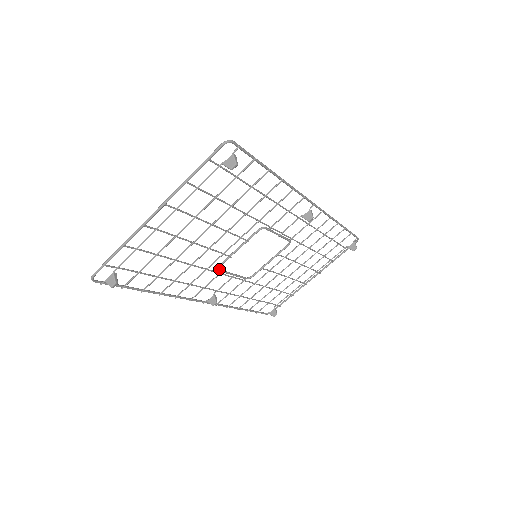
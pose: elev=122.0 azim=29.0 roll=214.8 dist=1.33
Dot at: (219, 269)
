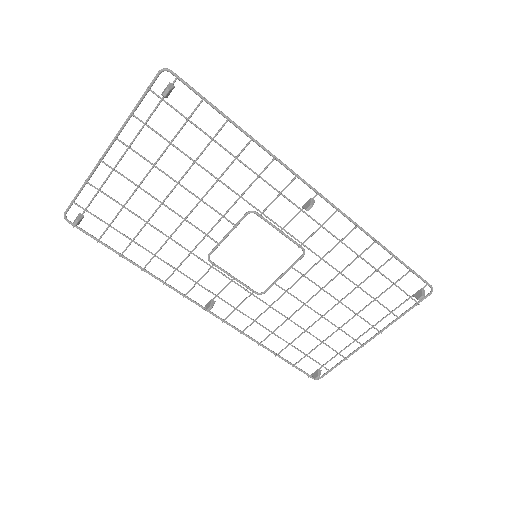
Dot at: (210, 260)
